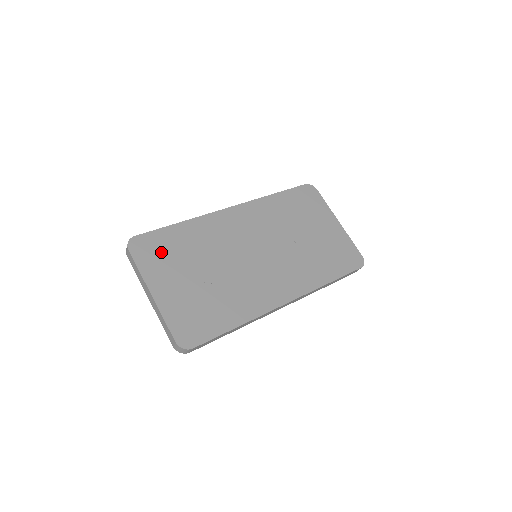
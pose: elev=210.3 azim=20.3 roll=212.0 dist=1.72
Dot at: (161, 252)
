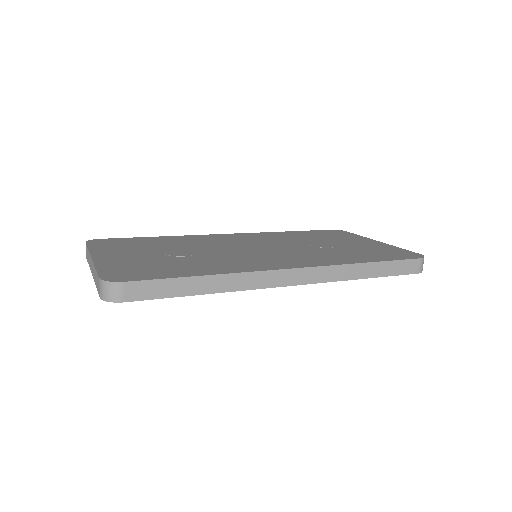
Dot at: (125, 244)
